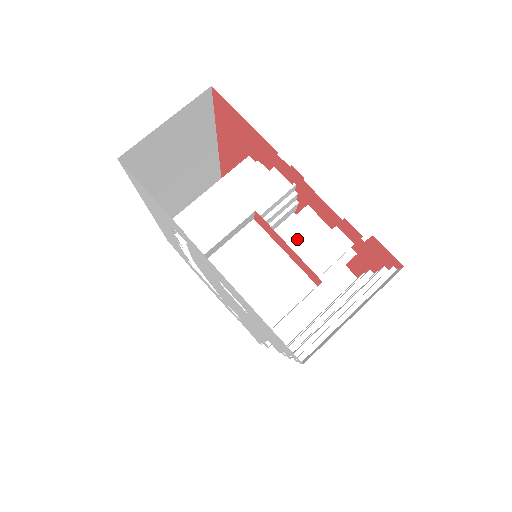
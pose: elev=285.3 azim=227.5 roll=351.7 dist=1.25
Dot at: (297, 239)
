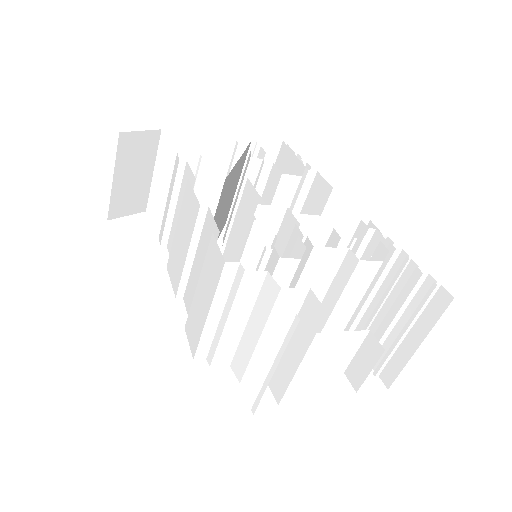
Dot at: (318, 278)
